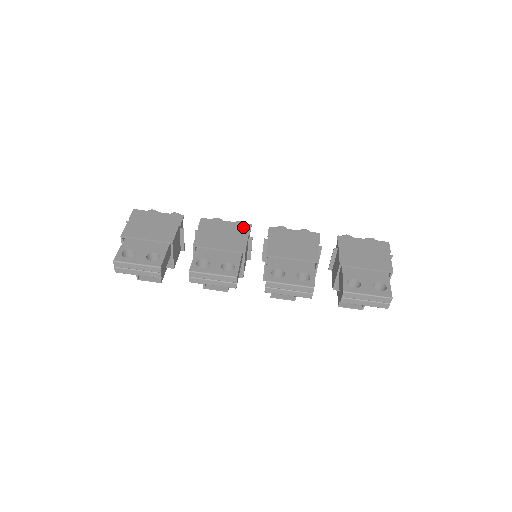
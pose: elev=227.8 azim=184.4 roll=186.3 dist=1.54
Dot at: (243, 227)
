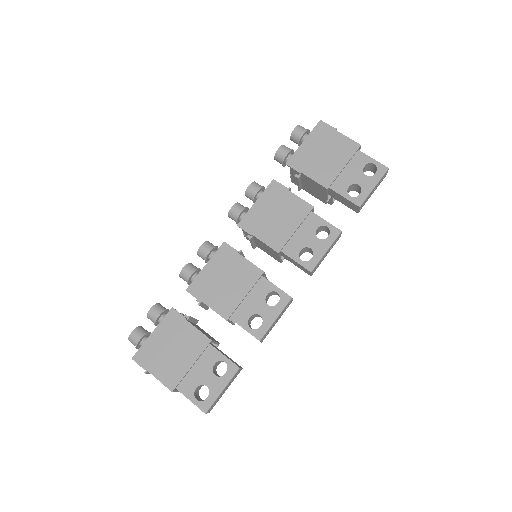
Dot at: (224, 253)
